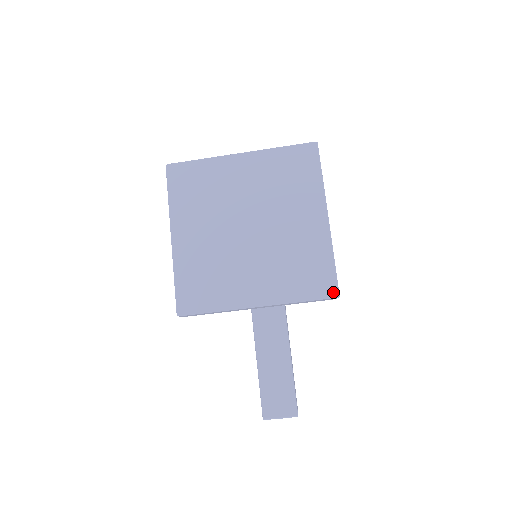
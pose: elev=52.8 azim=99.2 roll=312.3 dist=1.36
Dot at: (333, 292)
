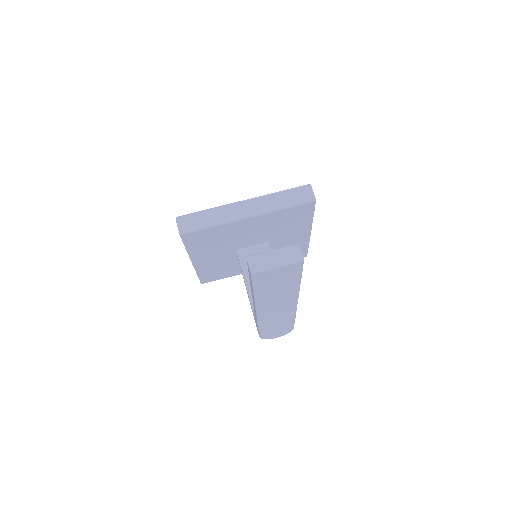
Dot at: (306, 187)
